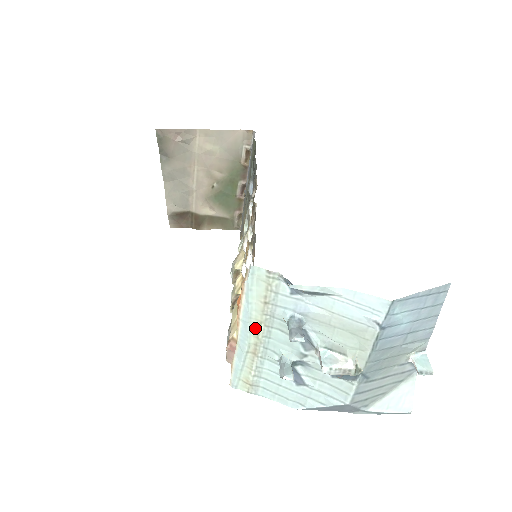
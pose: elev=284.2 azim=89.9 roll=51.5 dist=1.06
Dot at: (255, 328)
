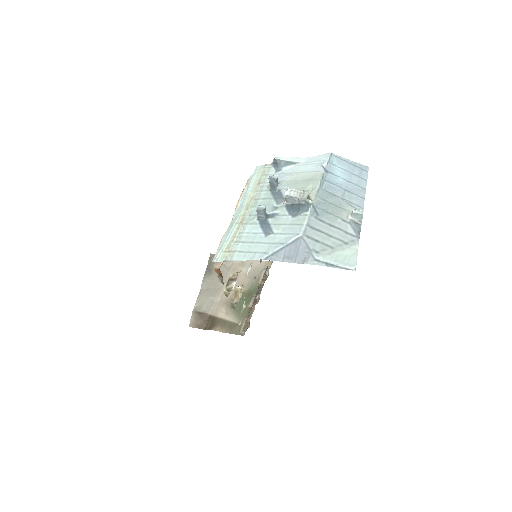
Dot at: (247, 203)
